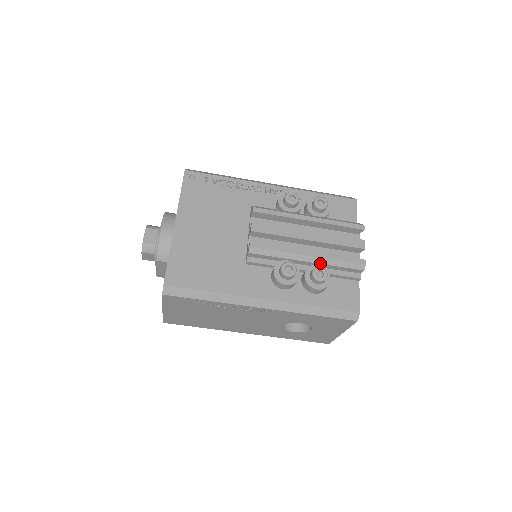
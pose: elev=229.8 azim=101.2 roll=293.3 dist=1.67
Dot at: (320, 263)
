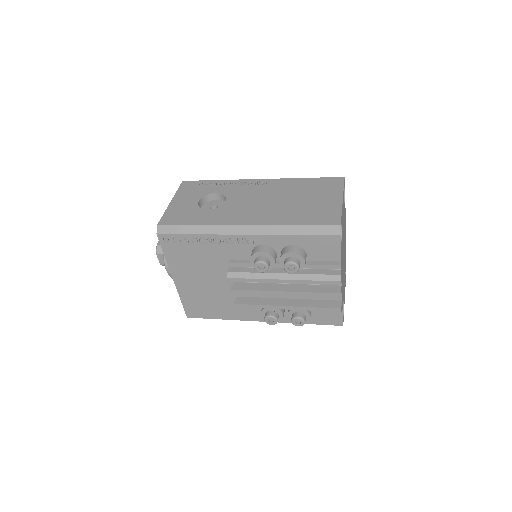
Dot at: (299, 310)
